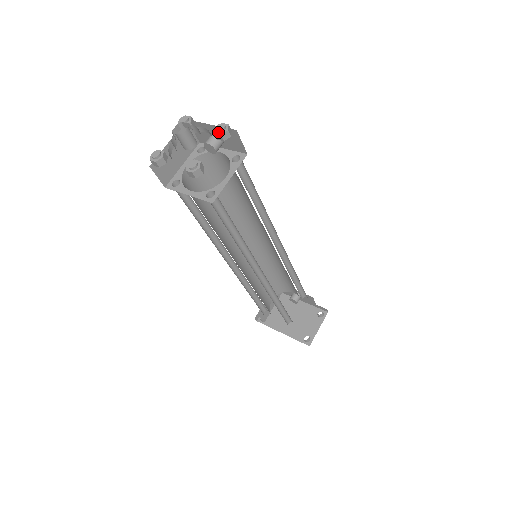
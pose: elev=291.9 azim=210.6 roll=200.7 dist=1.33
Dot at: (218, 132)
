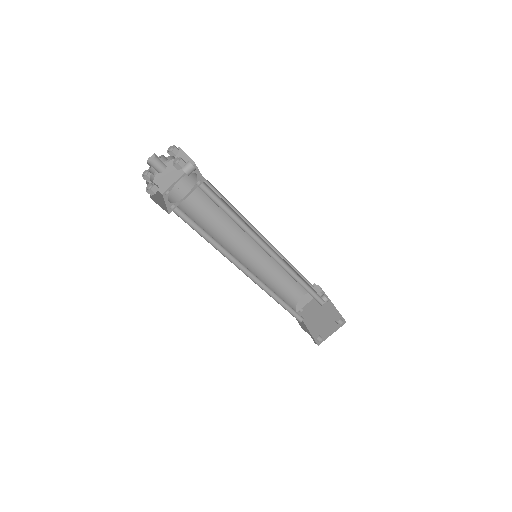
Dot at: (174, 164)
